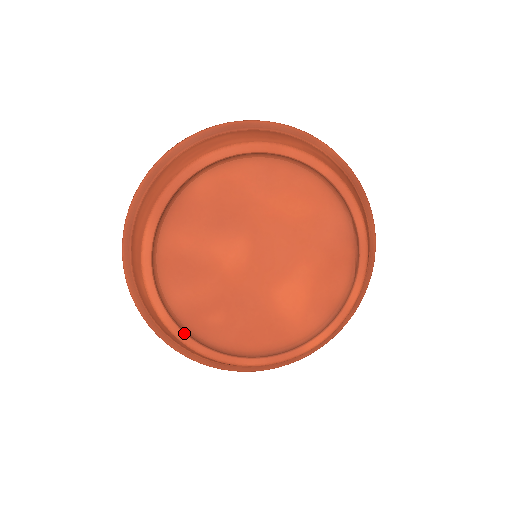
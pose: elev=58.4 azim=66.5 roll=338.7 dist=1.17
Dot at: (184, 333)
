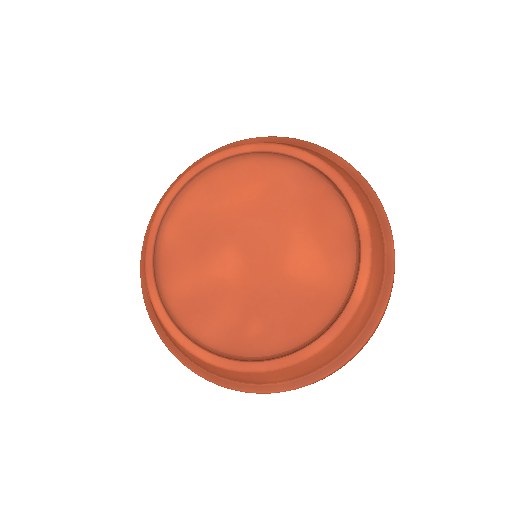
Dot at: (235, 361)
